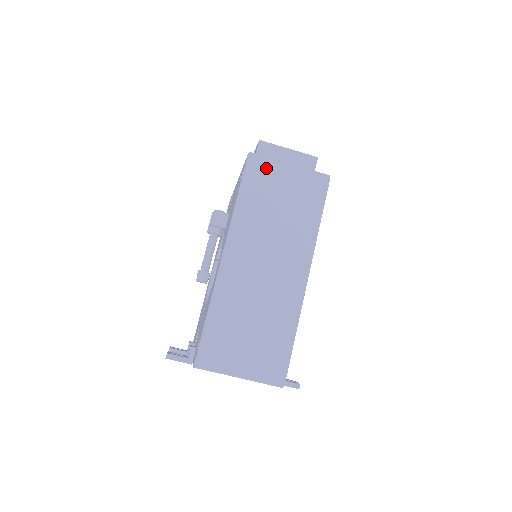
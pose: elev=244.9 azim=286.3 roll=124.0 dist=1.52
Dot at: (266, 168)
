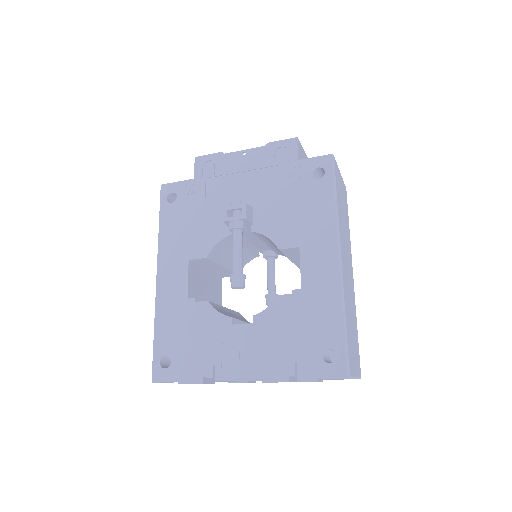
Dot at: (338, 173)
